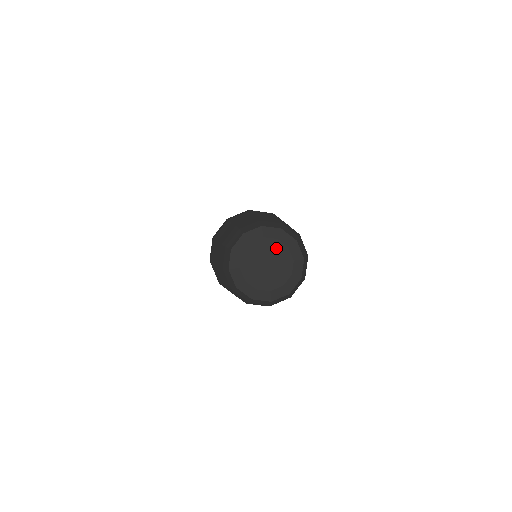
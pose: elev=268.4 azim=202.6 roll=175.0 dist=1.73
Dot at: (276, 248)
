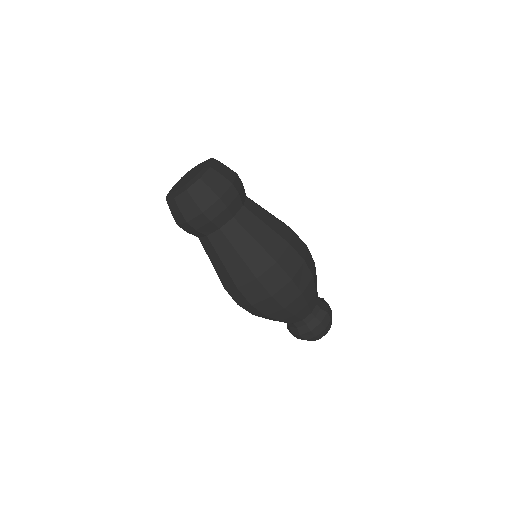
Dot at: (196, 168)
